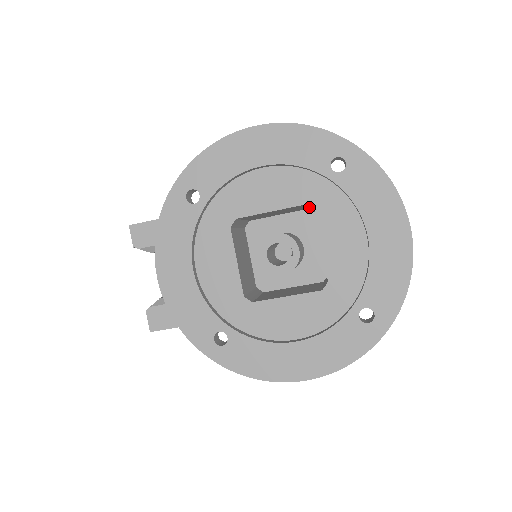
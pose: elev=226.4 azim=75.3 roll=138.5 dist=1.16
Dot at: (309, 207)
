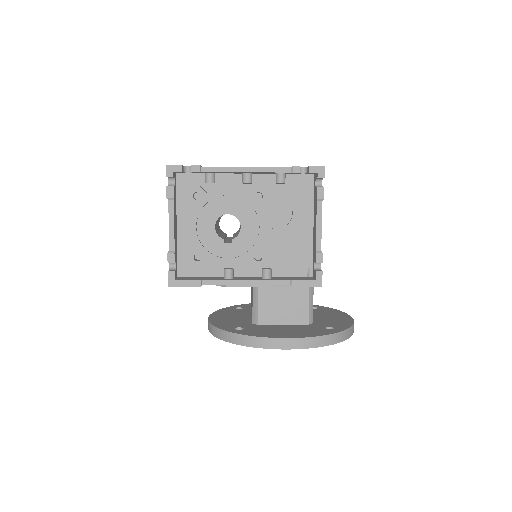
Dot at: (305, 315)
